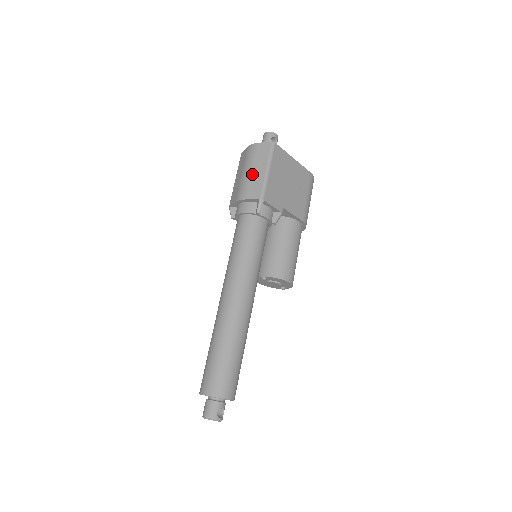
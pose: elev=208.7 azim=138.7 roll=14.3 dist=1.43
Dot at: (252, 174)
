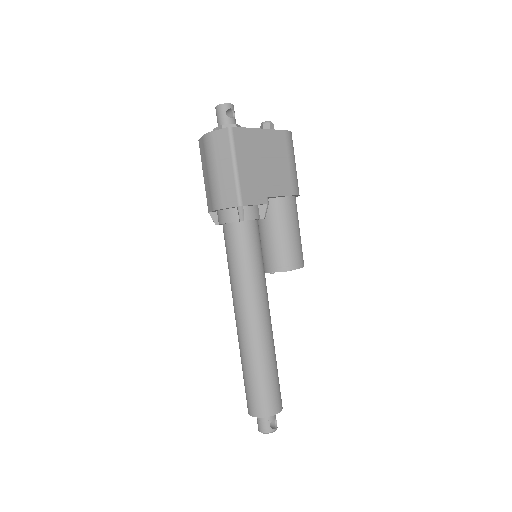
Dot at: (219, 175)
